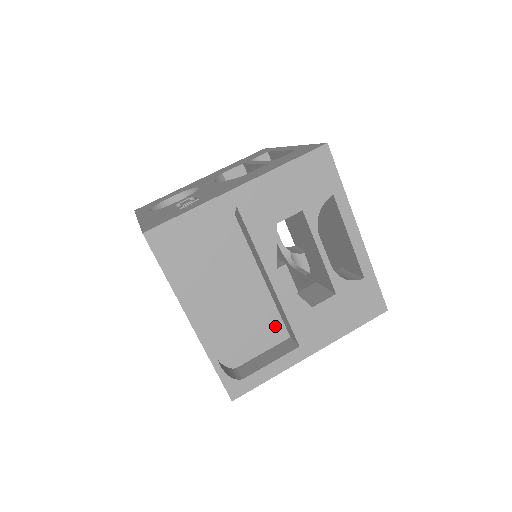
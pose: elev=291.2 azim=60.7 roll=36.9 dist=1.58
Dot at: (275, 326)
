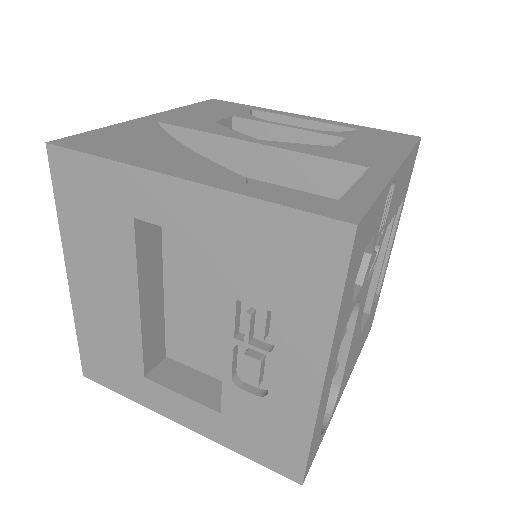
Dot at: (325, 203)
